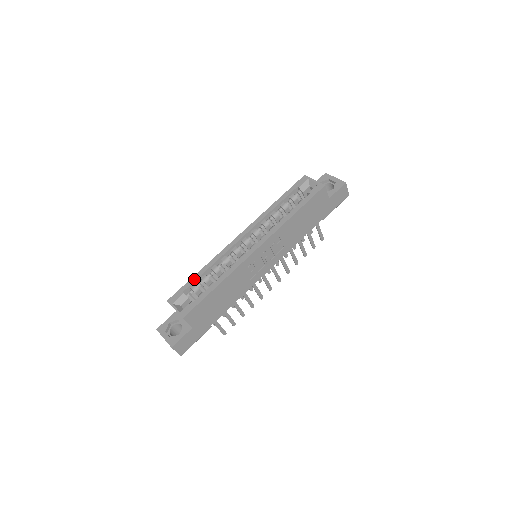
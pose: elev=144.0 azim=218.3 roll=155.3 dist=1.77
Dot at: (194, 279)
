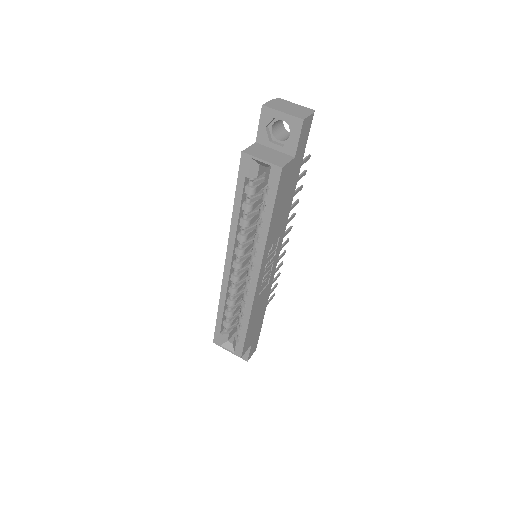
Dot at: (220, 320)
